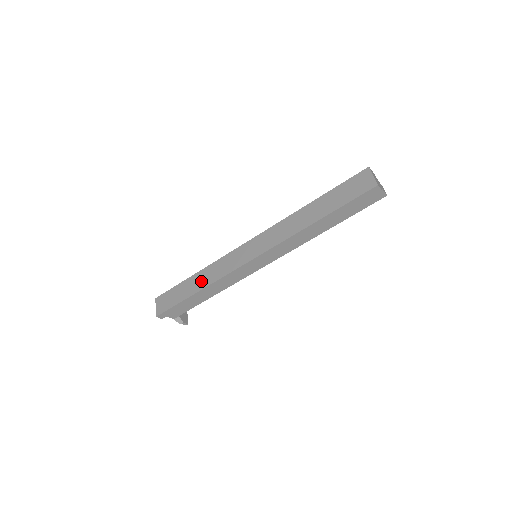
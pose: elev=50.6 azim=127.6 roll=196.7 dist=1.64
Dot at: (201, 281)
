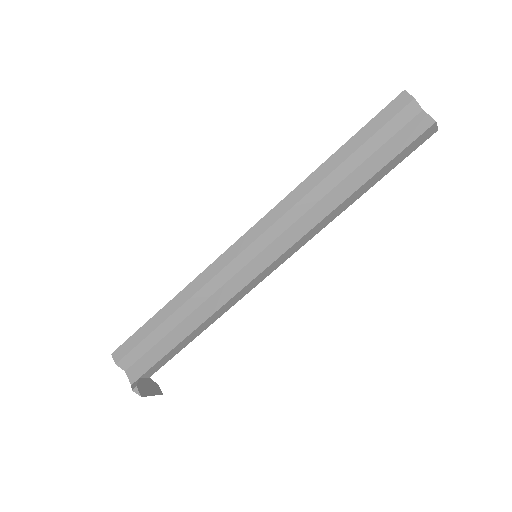
Dot at: occluded
